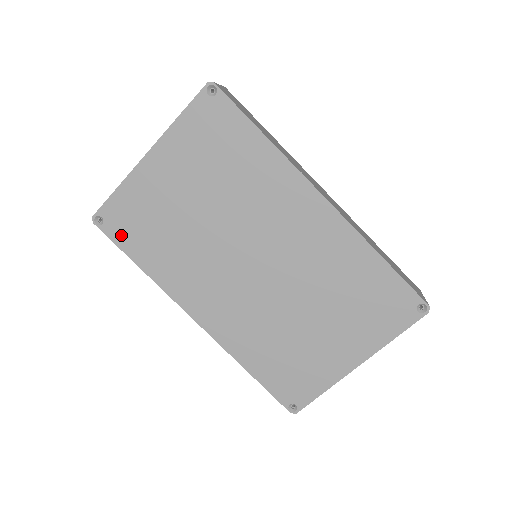
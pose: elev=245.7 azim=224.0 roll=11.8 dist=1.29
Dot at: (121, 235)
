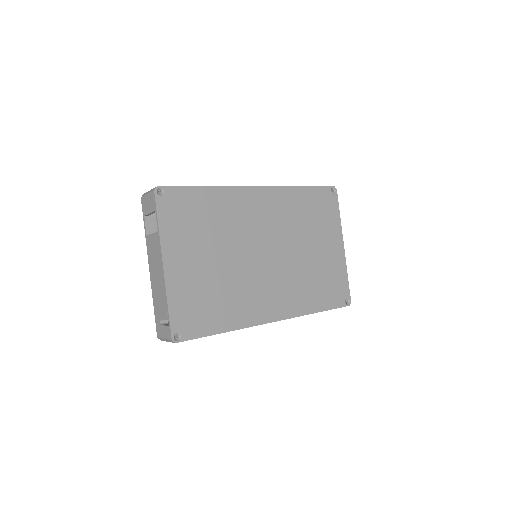
Dot at: (197, 328)
